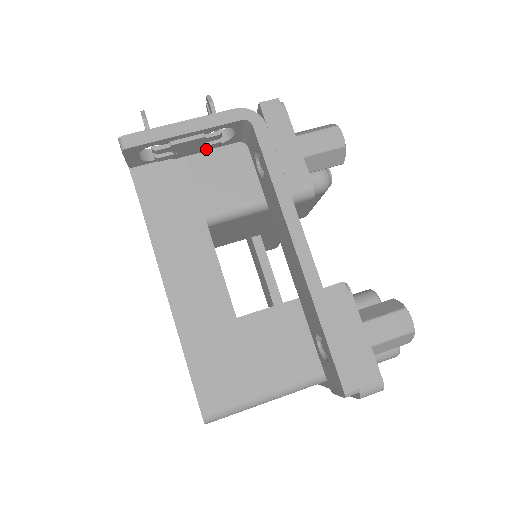
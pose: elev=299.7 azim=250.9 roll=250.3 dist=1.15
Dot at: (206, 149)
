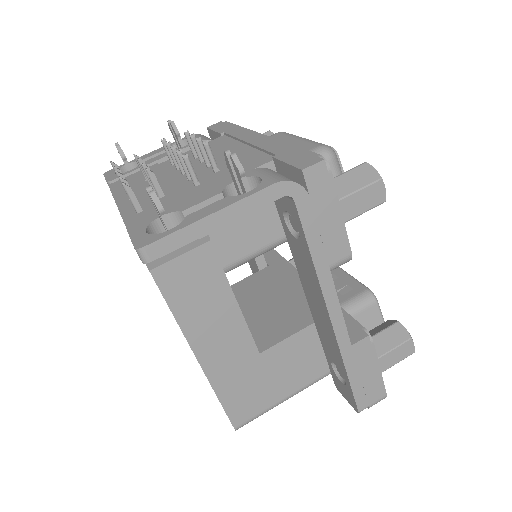
Dot at: occluded
